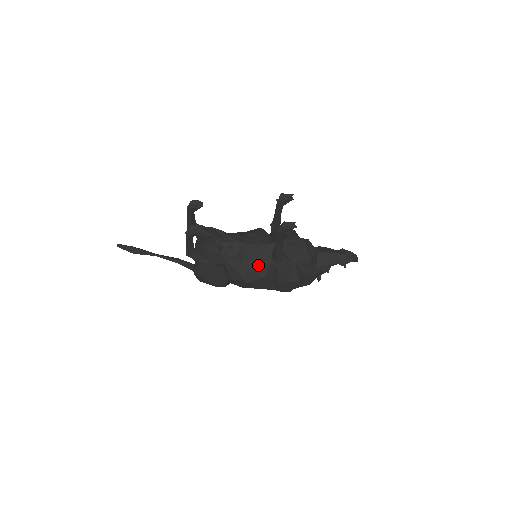
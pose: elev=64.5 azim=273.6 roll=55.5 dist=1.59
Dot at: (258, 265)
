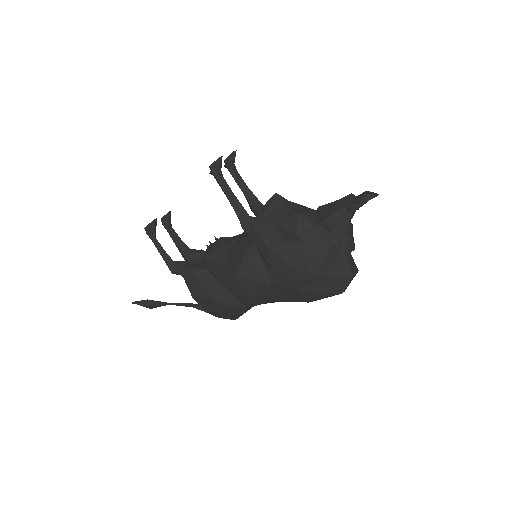
Dot at: (238, 248)
